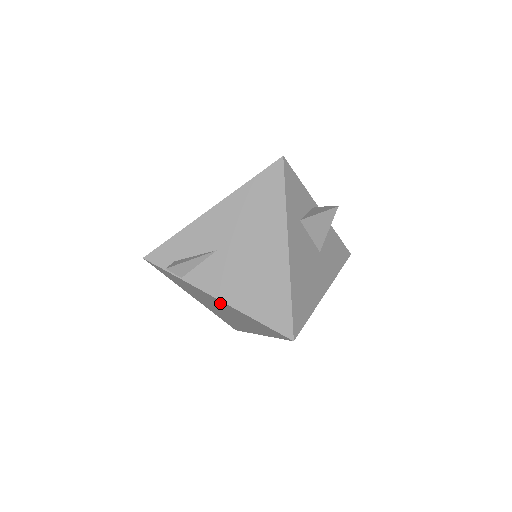
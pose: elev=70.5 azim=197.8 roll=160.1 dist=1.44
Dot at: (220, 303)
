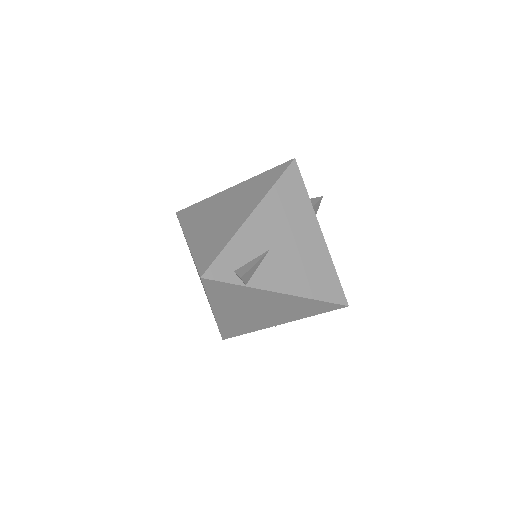
Dot at: (277, 299)
